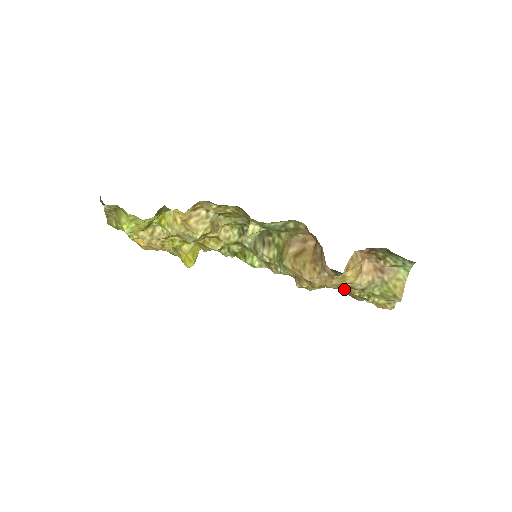
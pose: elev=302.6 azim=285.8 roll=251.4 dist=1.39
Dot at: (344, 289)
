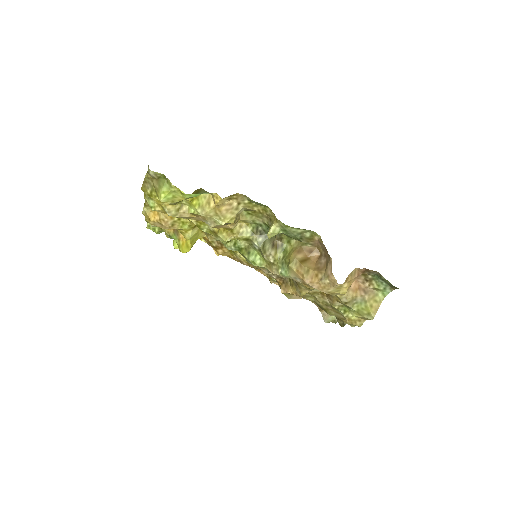
Dot at: (325, 301)
